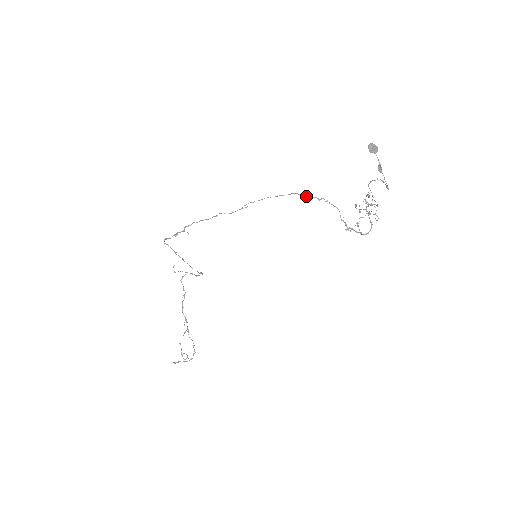
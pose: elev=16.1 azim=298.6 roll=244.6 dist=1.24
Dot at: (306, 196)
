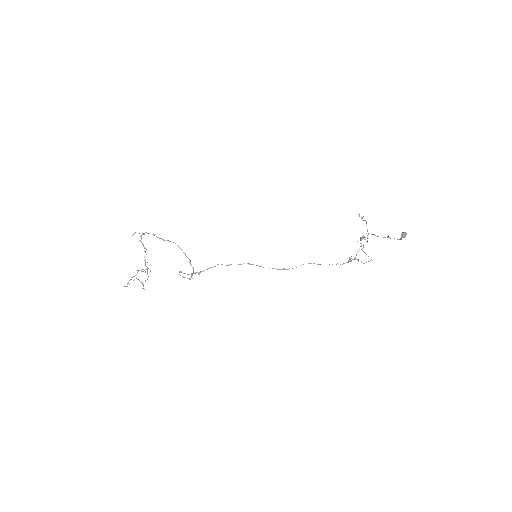
Dot at: occluded
